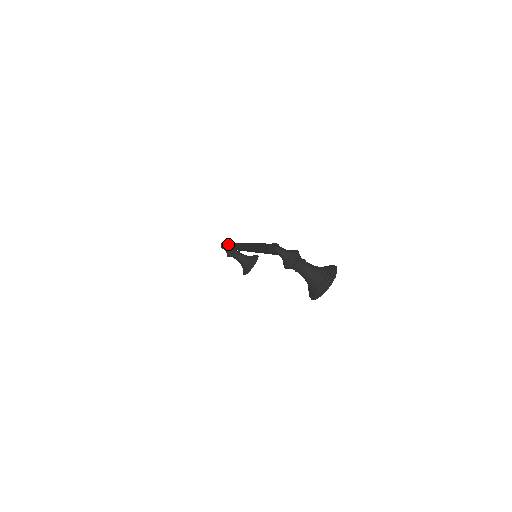
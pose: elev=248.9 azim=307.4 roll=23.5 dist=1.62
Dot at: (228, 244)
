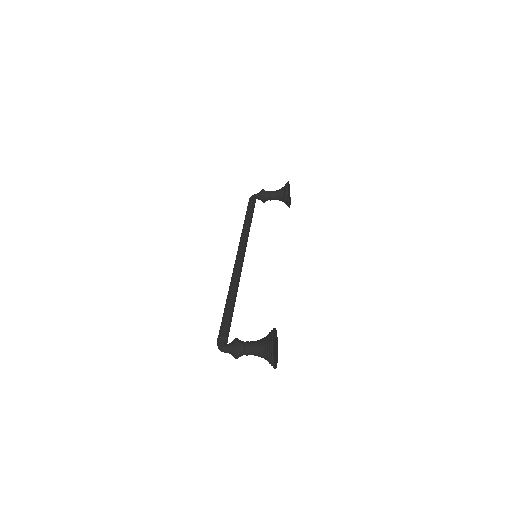
Dot at: occluded
